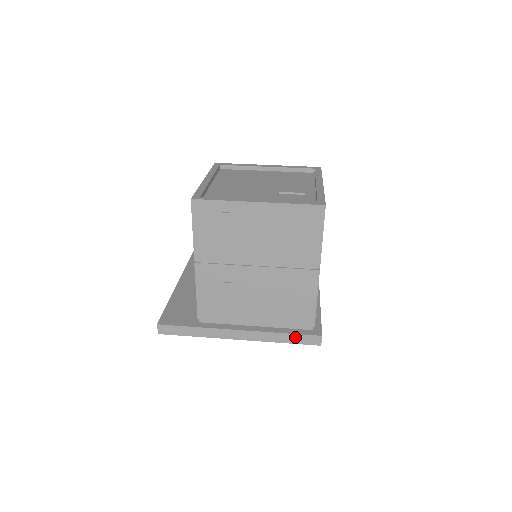
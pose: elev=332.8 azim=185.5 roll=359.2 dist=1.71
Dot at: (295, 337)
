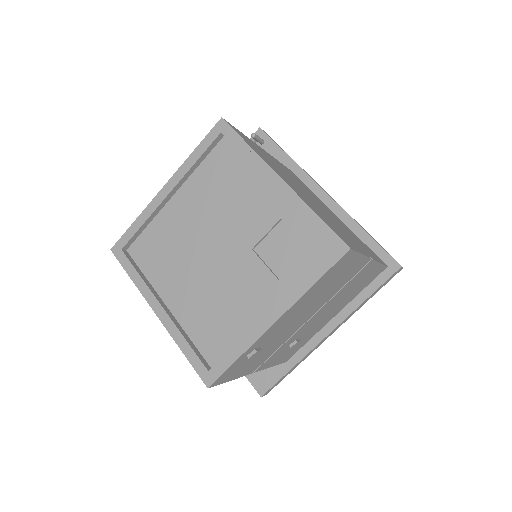
Dot at: (378, 289)
